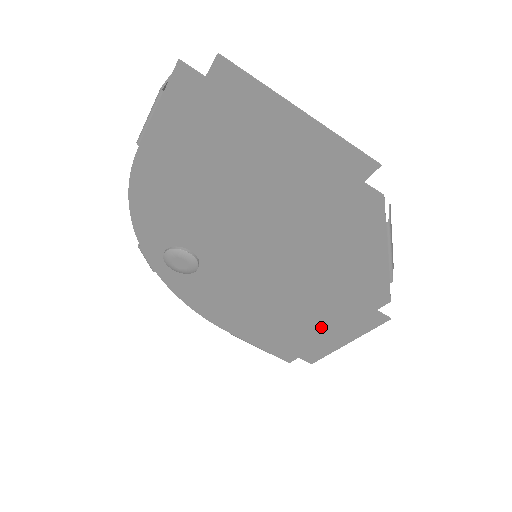
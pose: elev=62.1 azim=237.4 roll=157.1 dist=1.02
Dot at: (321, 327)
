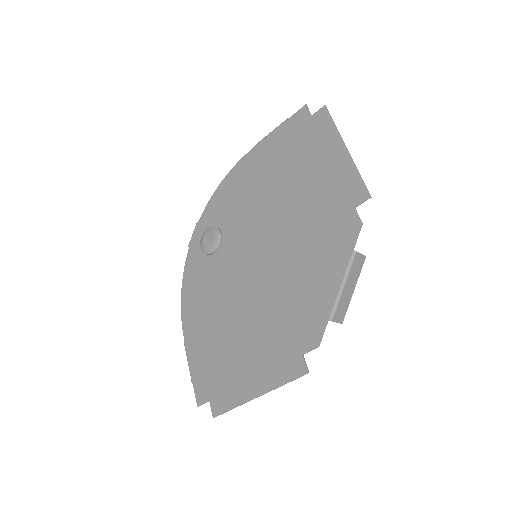
Dot at: (251, 360)
